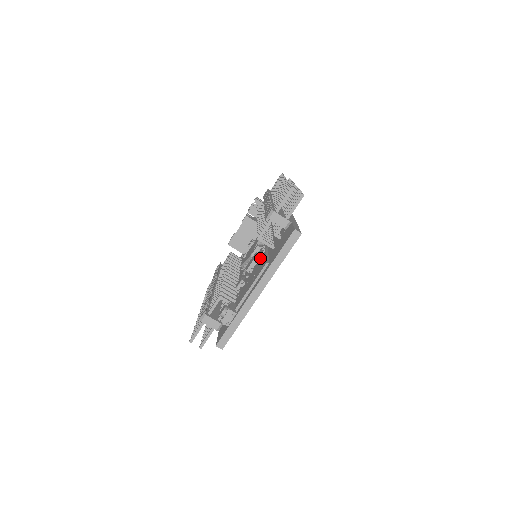
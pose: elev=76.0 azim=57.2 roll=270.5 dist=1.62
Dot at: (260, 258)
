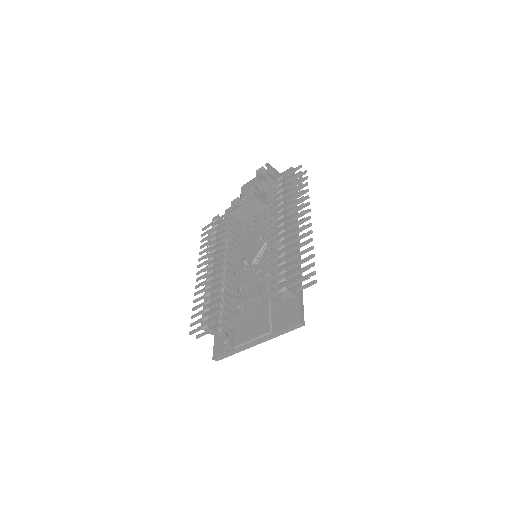
Dot at: (263, 300)
